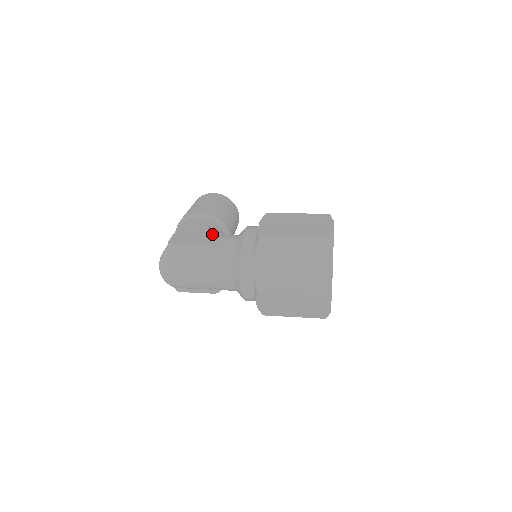
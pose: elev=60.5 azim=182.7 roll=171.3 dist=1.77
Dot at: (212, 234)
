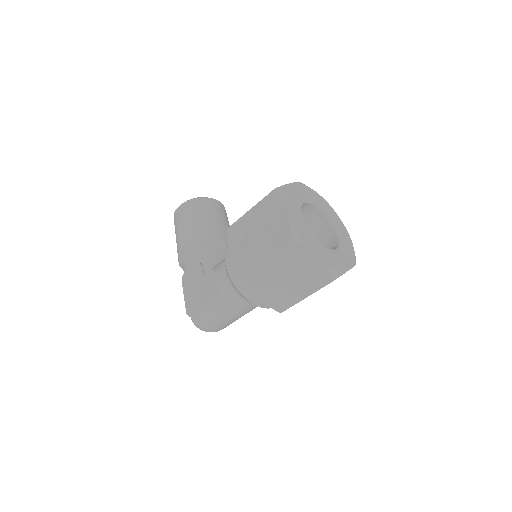
Dot at: (208, 279)
